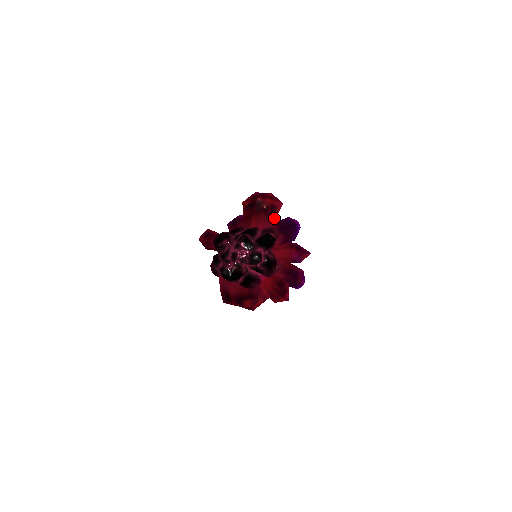
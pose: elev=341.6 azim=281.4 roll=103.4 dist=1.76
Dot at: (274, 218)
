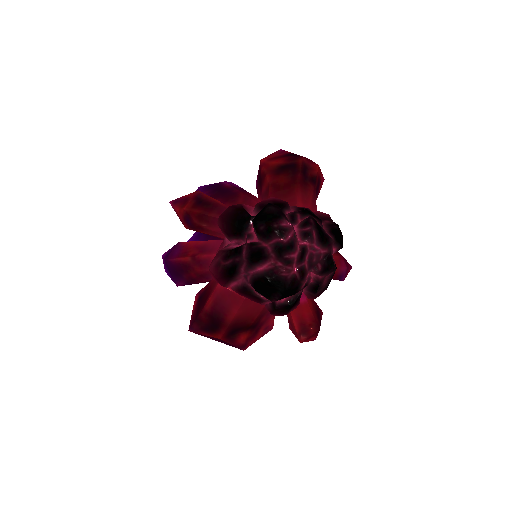
Dot at: (316, 199)
